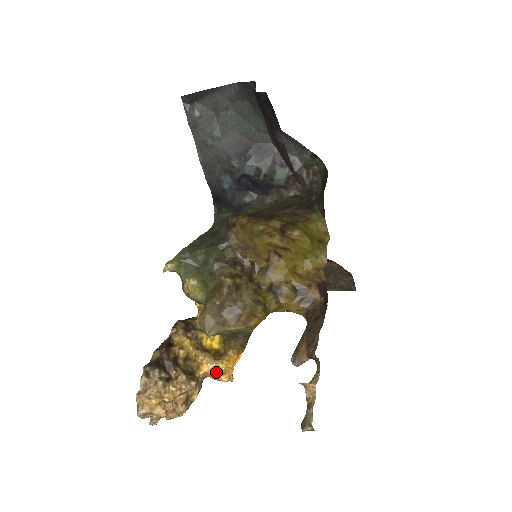
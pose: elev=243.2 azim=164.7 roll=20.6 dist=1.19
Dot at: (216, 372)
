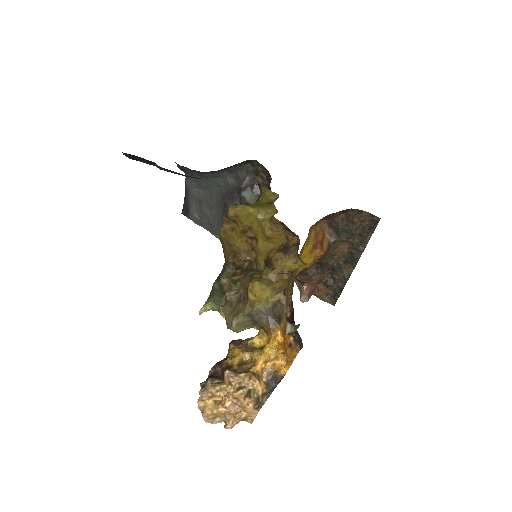
Dot at: (269, 360)
